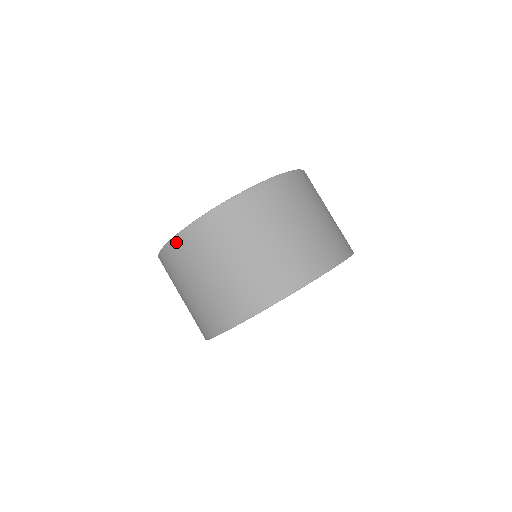
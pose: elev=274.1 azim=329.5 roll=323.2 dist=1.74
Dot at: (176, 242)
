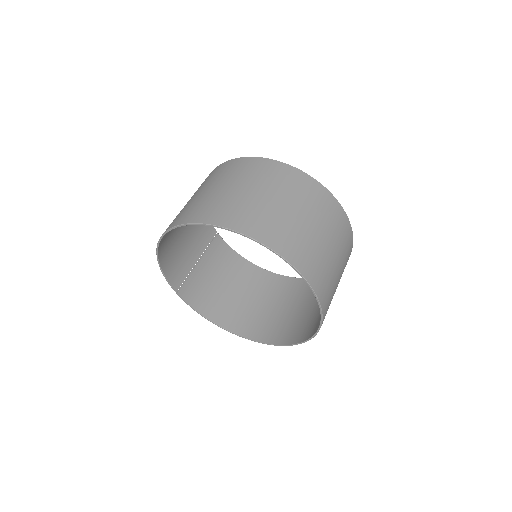
Dot at: (225, 164)
